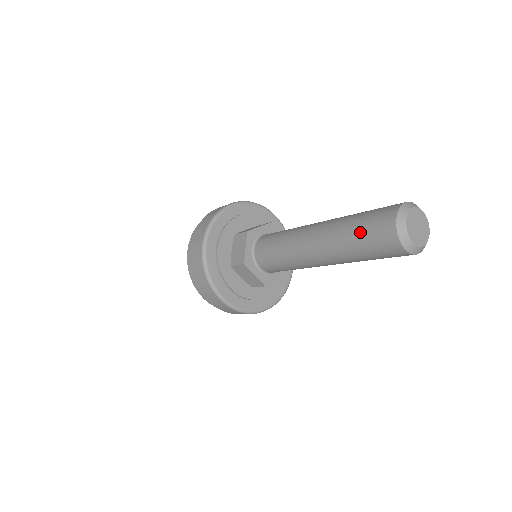
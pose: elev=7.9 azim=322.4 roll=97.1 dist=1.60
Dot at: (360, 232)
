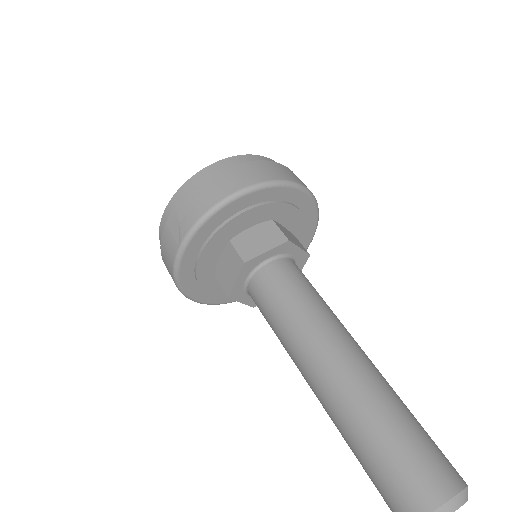
Dot at: (368, 466)
